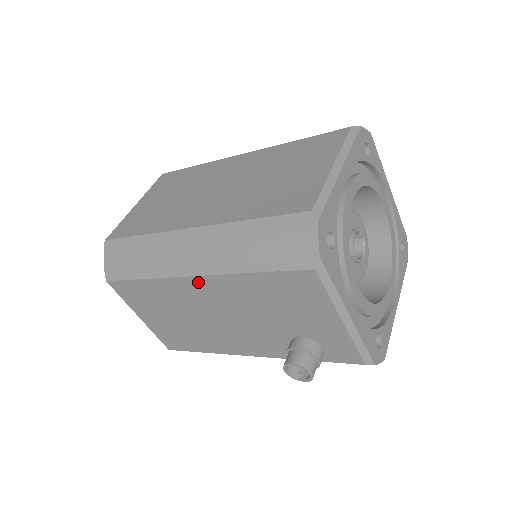
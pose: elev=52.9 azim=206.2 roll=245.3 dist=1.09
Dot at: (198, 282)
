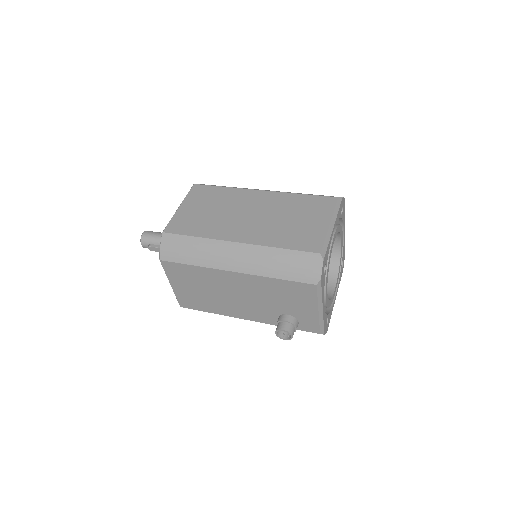
Dot at: (236, 275)
